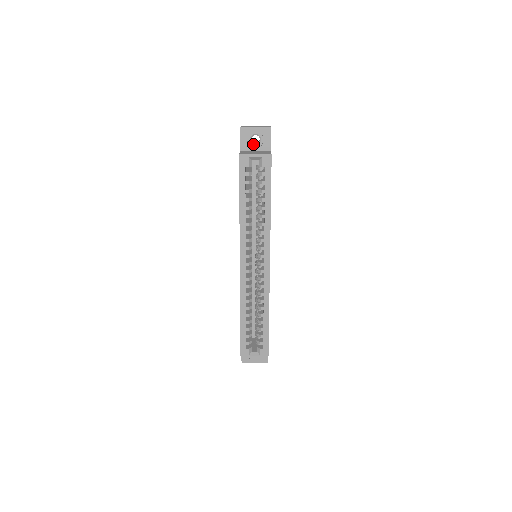
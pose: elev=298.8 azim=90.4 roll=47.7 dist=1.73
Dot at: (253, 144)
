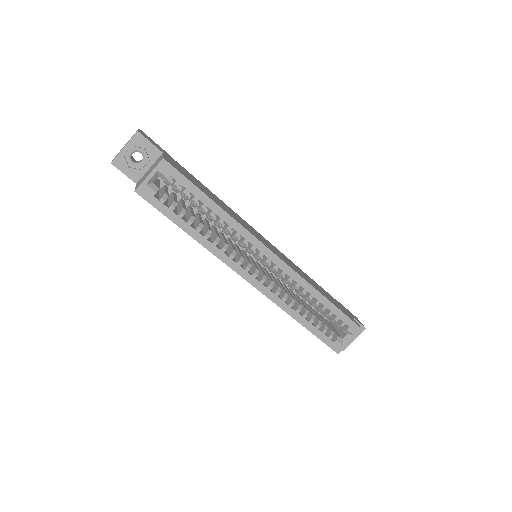
Dot at: (140, 164)
